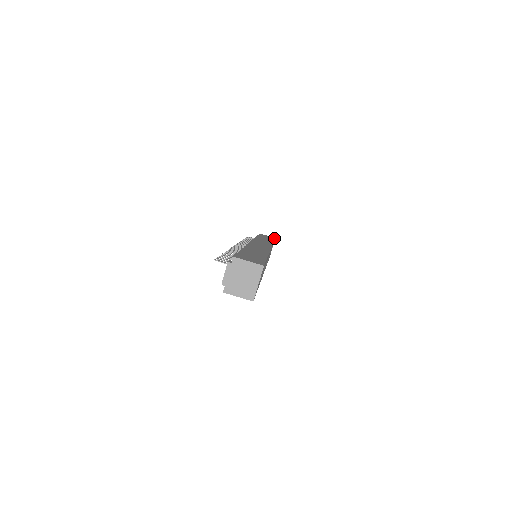
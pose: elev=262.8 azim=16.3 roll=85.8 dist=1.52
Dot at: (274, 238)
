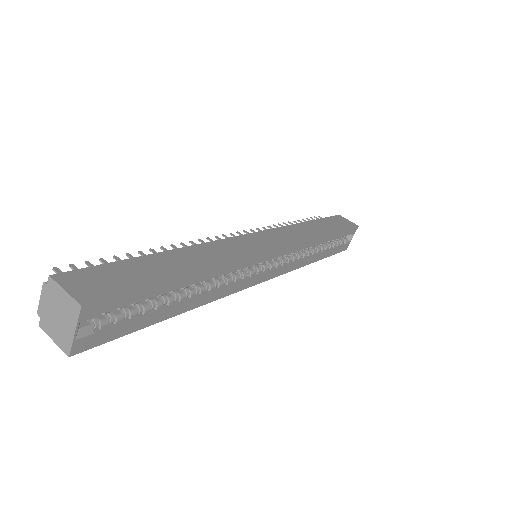
Dot at: (352, 226)
